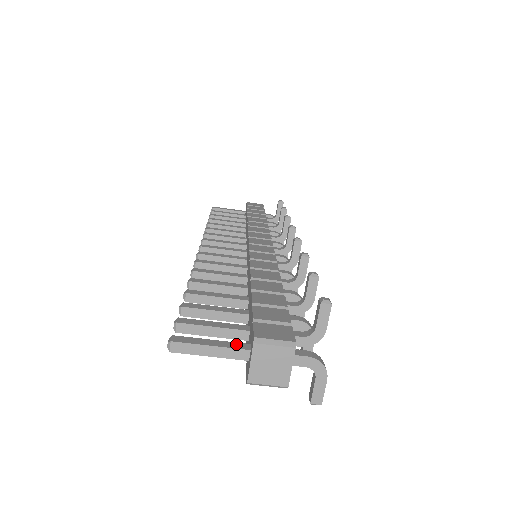
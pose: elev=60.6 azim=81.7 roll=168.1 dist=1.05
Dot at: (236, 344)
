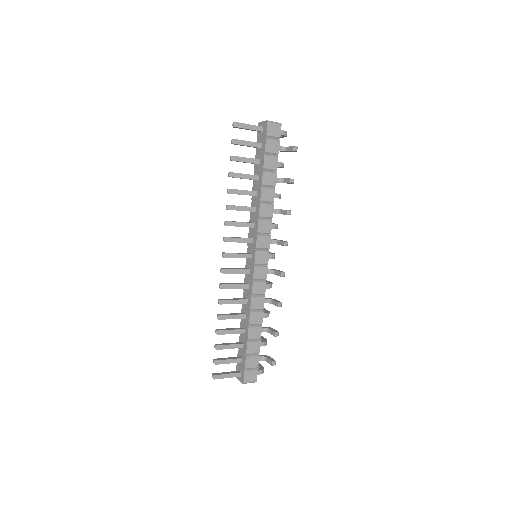
Dot at: (236, 374)
